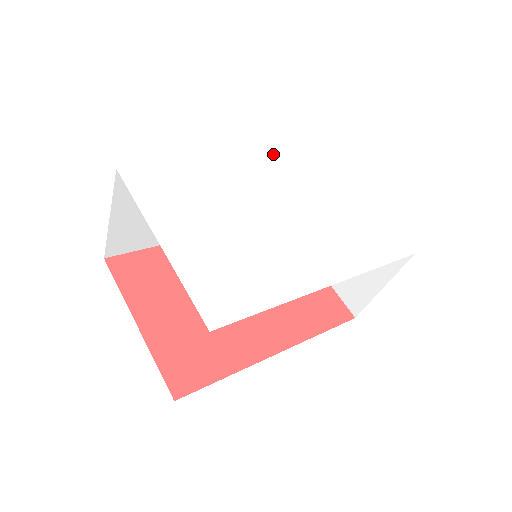
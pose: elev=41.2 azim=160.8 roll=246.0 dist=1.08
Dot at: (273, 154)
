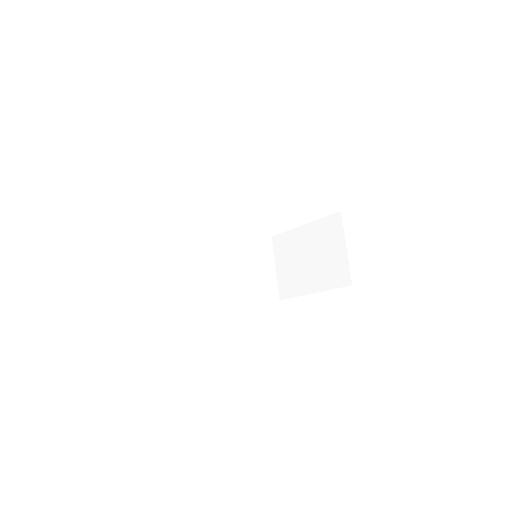
Dot at: occluded
